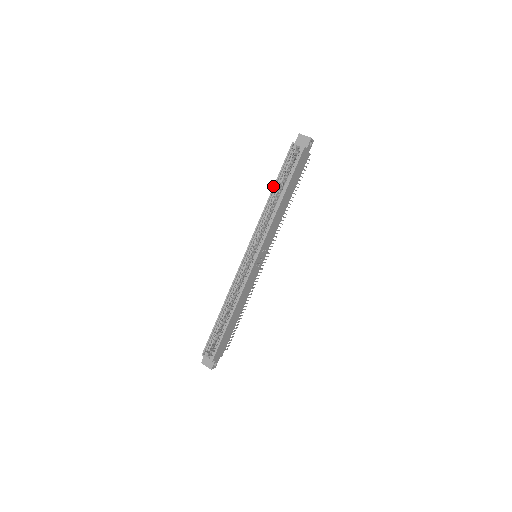
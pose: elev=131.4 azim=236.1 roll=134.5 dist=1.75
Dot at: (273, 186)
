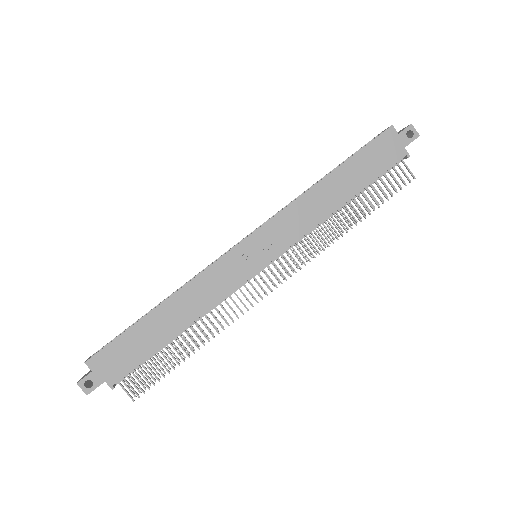
Dot at: (329, 172)
